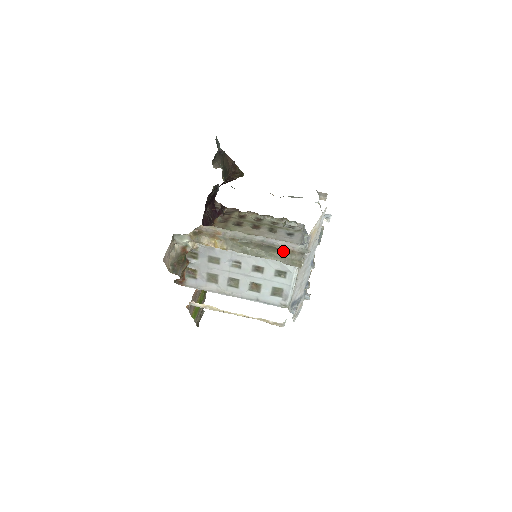
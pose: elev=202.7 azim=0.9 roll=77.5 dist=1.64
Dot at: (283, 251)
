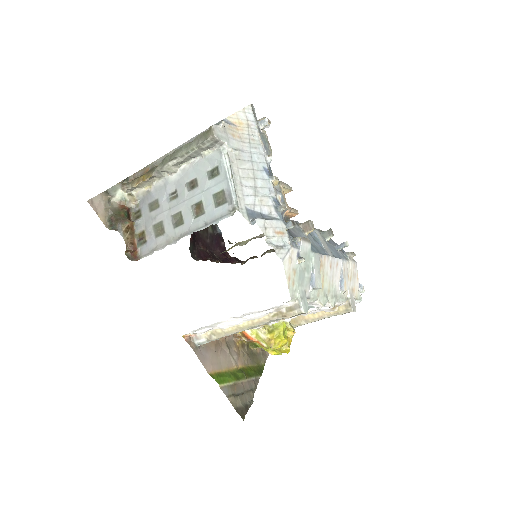
Dot at: occluded
